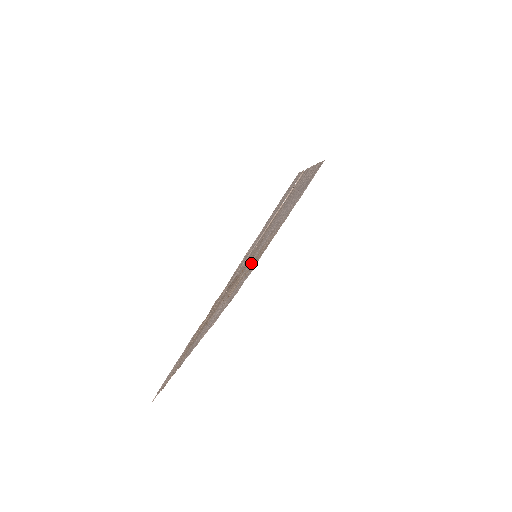
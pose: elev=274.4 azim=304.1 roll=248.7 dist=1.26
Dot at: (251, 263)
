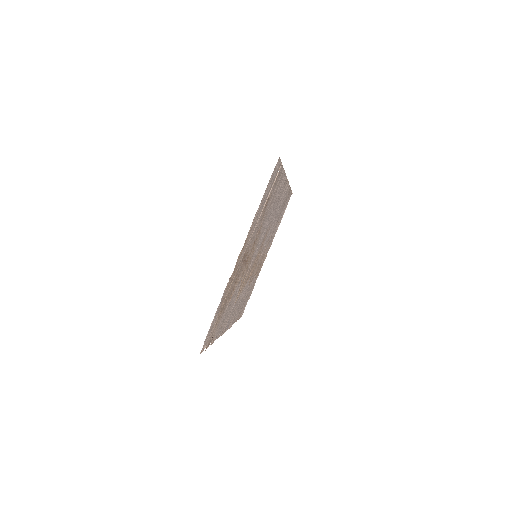
Dot at: (253, 264)
